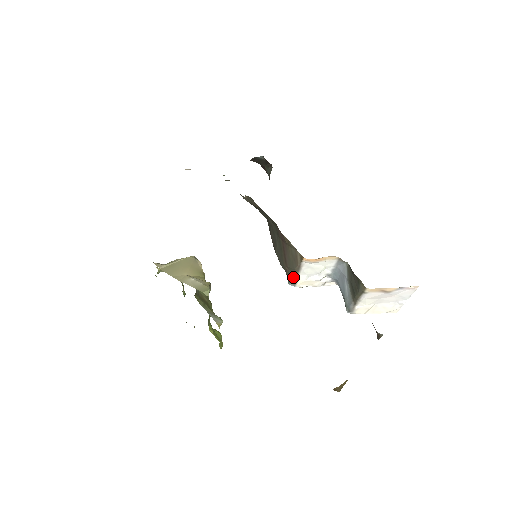
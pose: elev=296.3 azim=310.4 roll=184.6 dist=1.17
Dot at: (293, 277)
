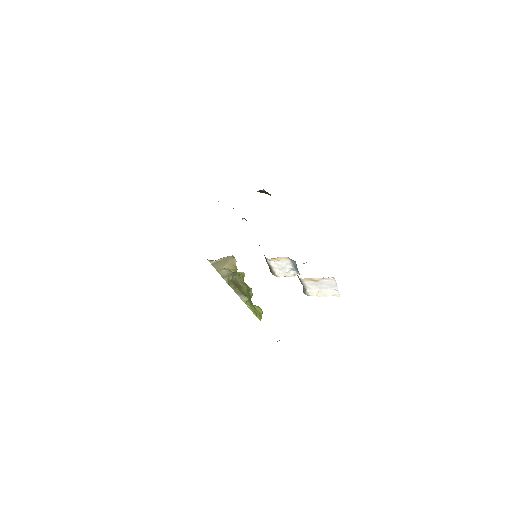
Dot at: (271, 270)
